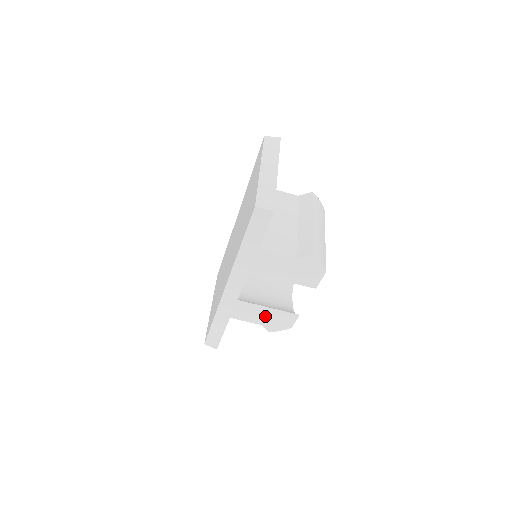
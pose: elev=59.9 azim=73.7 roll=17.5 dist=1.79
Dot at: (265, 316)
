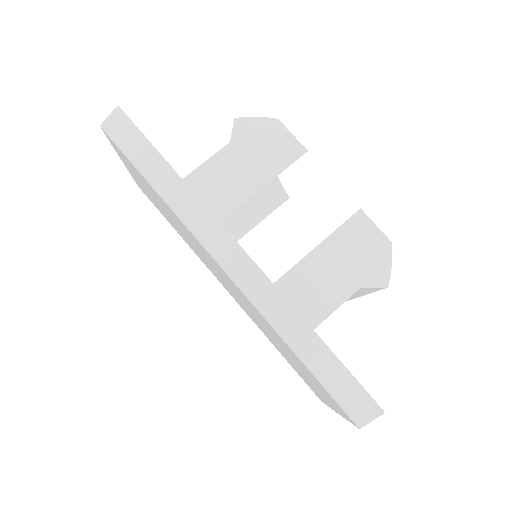
Dot at: (338, 266)
